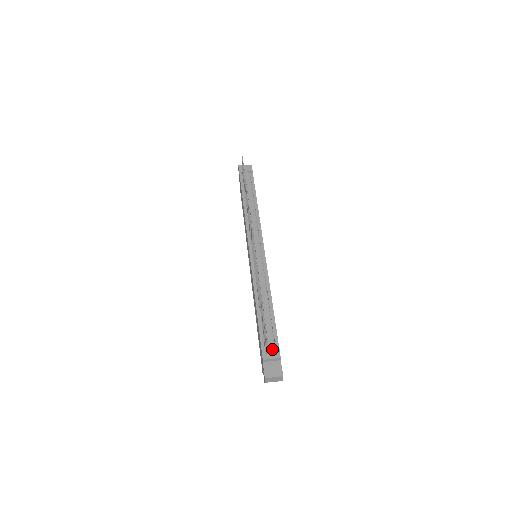
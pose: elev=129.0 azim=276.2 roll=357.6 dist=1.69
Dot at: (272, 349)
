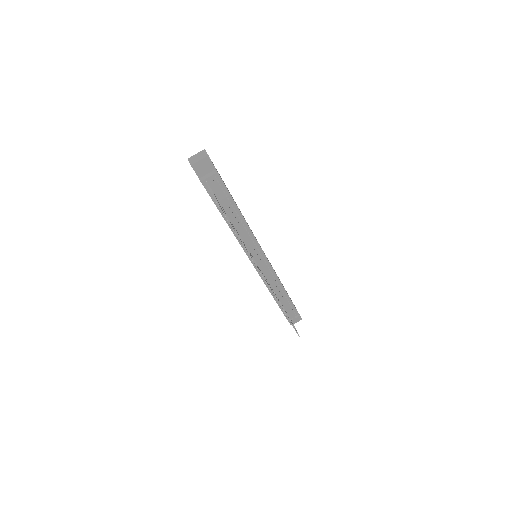
Dot at: (293, 314)
